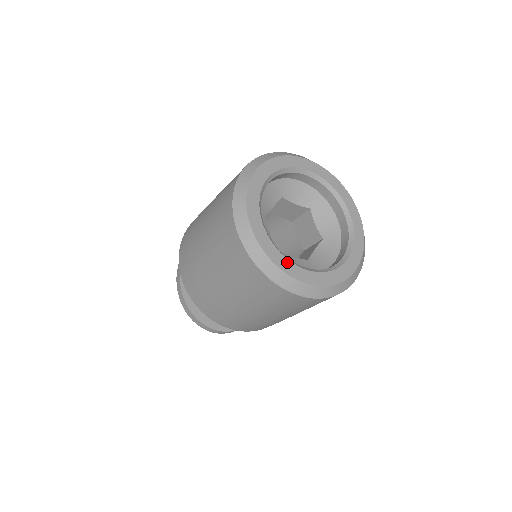
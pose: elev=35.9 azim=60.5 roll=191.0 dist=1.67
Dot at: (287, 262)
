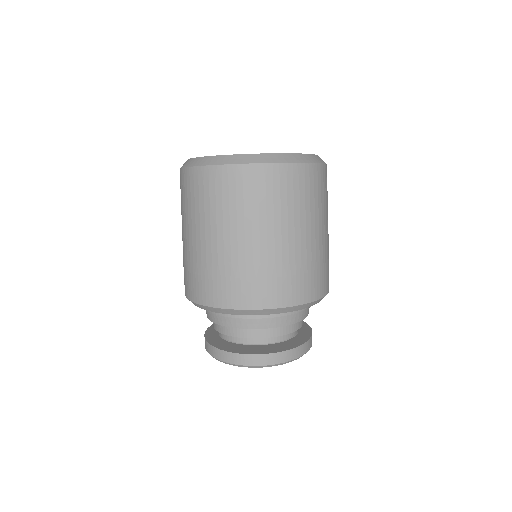
Dot at: occluded
